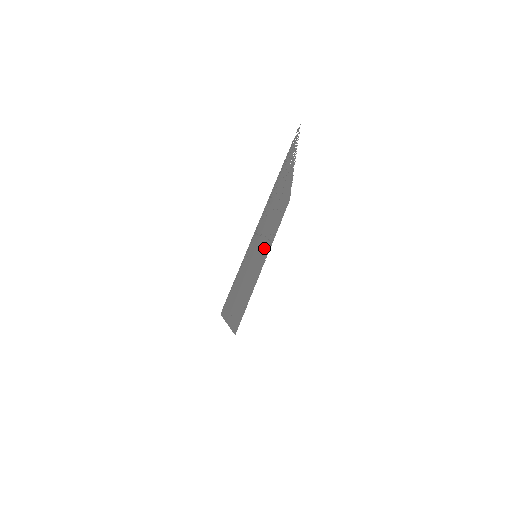
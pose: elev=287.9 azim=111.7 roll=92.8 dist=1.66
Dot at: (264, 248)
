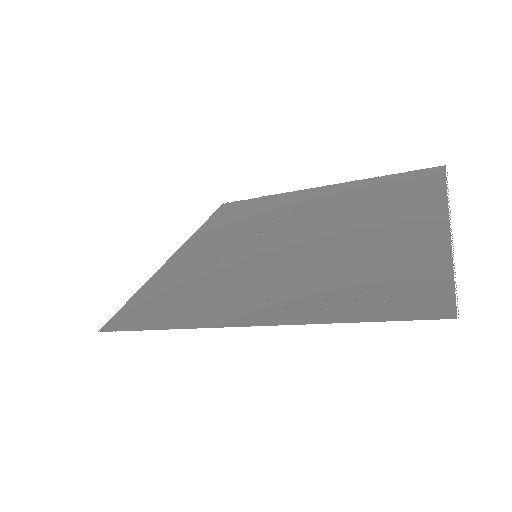
Dot at: (308, 219)
